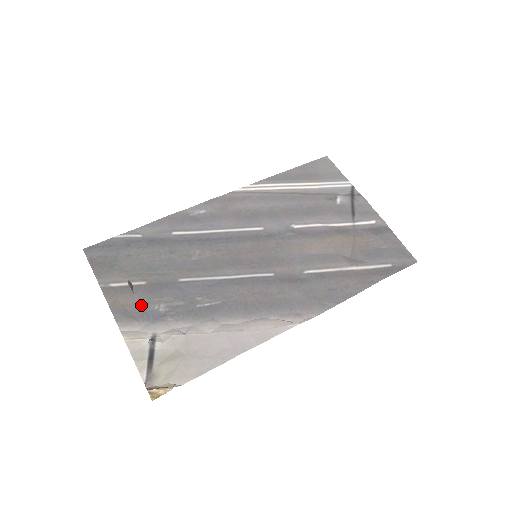
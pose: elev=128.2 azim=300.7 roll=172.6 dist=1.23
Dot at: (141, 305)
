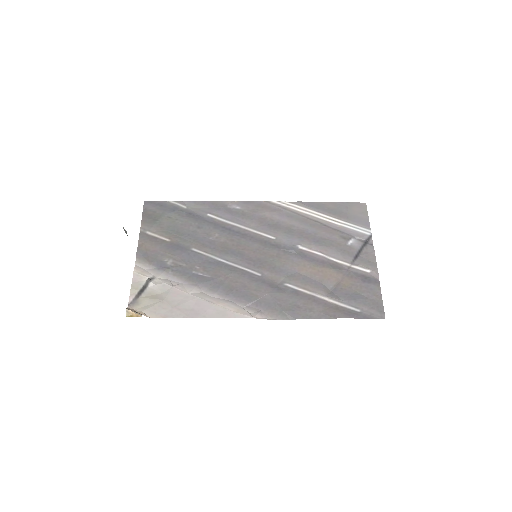
Dot at: (158, 254)
